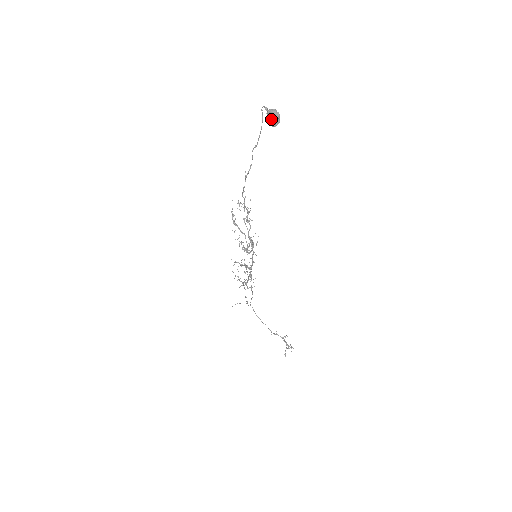
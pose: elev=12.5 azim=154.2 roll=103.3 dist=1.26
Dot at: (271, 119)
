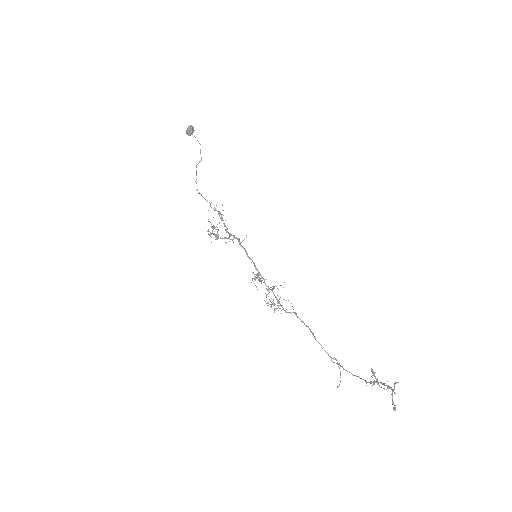
Dot at: (187, 132)
